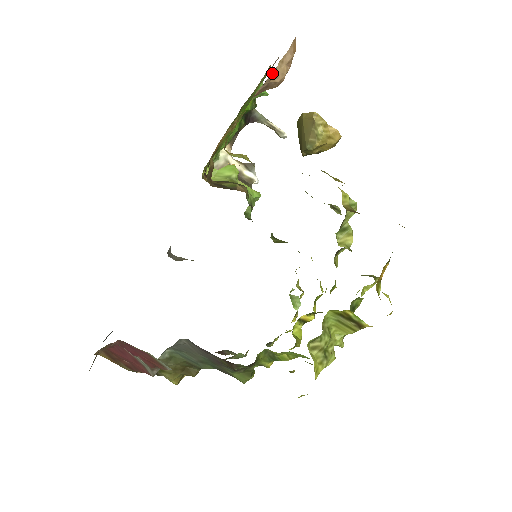
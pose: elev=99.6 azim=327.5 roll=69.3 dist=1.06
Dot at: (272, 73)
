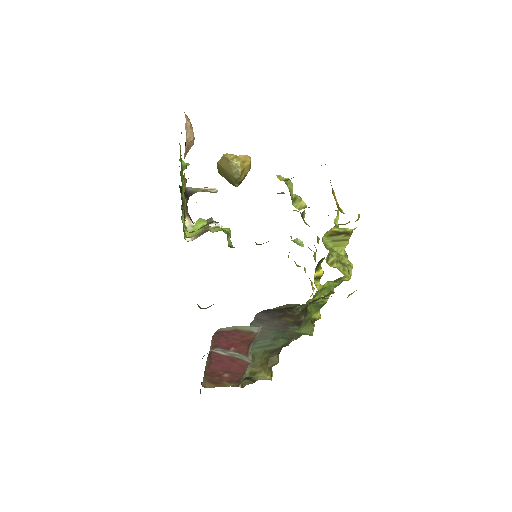
Dot at: (186, 136)
